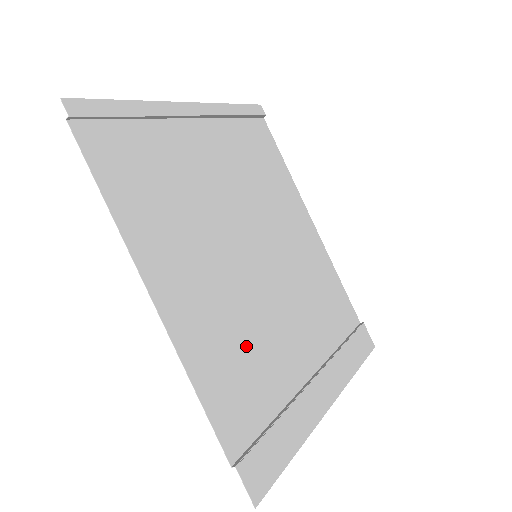
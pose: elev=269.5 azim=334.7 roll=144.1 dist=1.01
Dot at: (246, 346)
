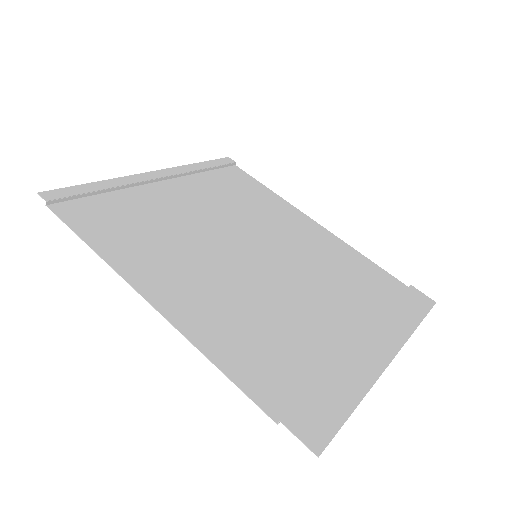
Dot at: (265, 324)
